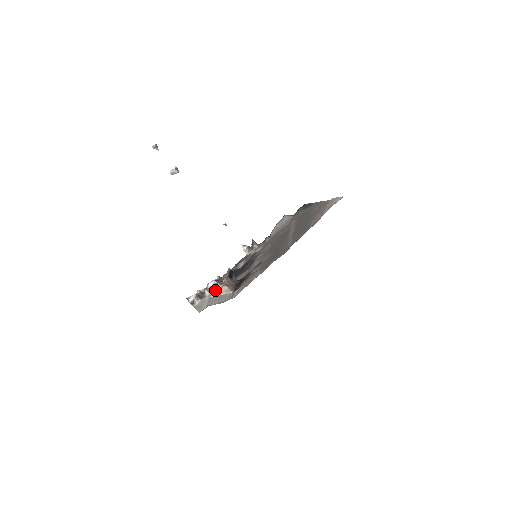
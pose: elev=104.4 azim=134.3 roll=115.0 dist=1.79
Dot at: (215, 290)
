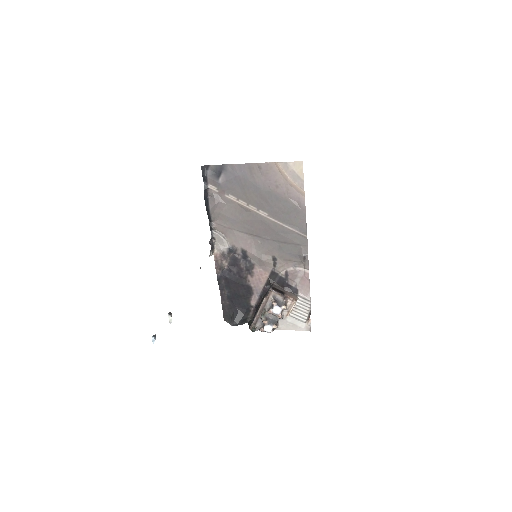
Dot at: (287, 310)
